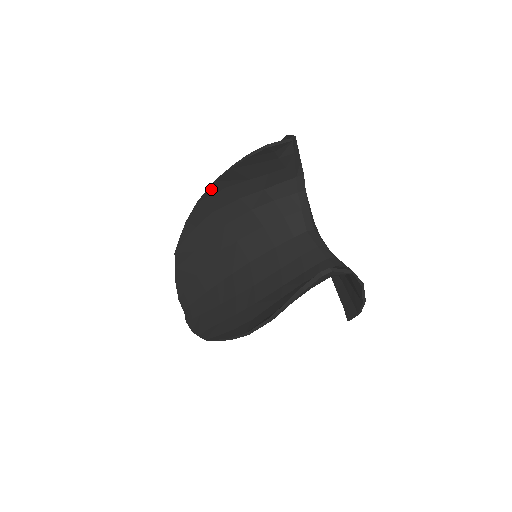
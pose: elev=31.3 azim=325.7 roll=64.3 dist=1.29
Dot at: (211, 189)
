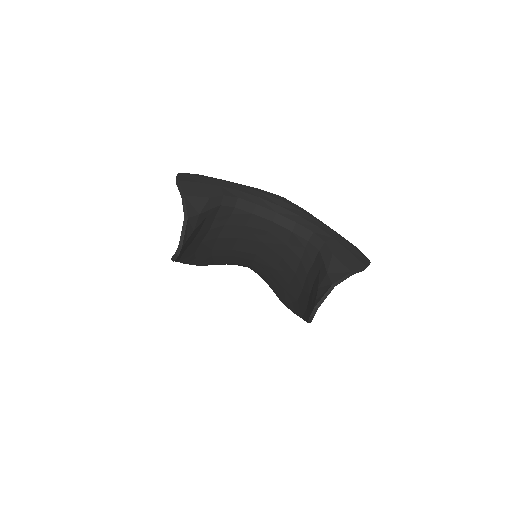
Dot at: (176, 260)
